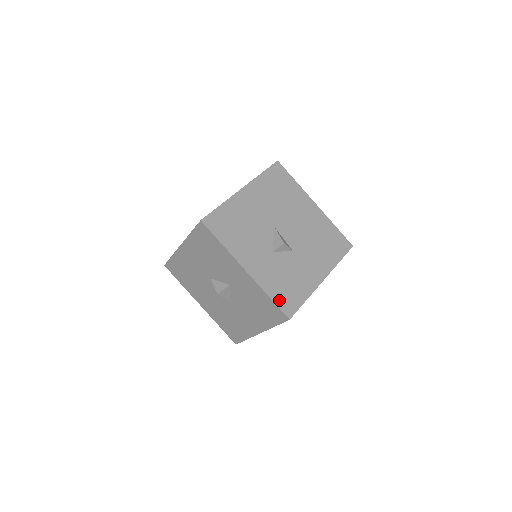
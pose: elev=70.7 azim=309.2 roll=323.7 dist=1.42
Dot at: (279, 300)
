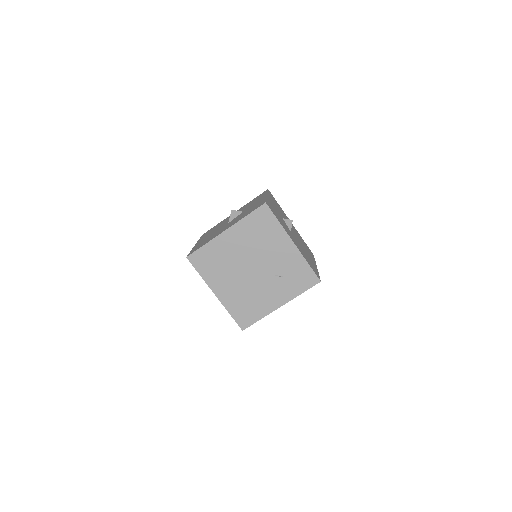
Dot at: (269, 204)
